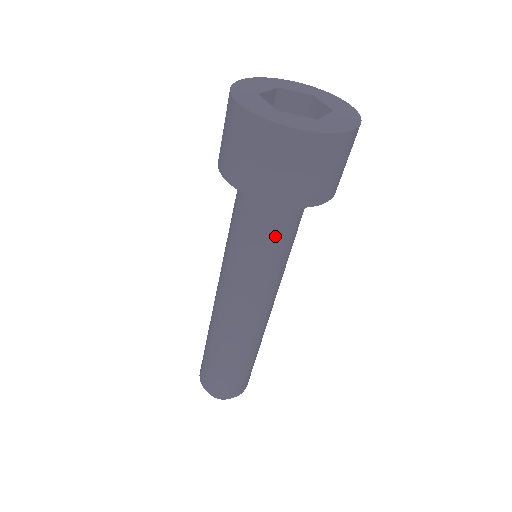
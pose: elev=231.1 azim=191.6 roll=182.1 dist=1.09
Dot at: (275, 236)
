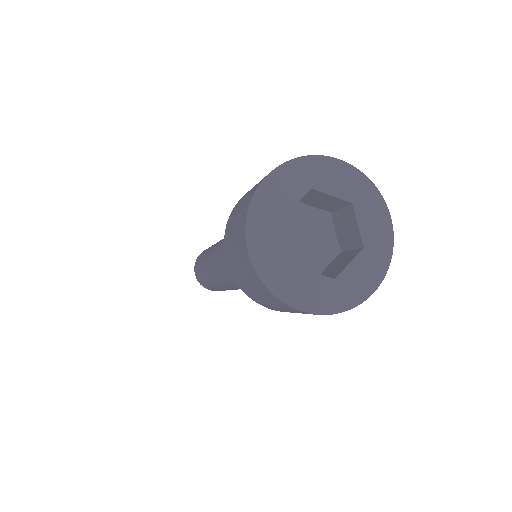
Dot at: occluded
